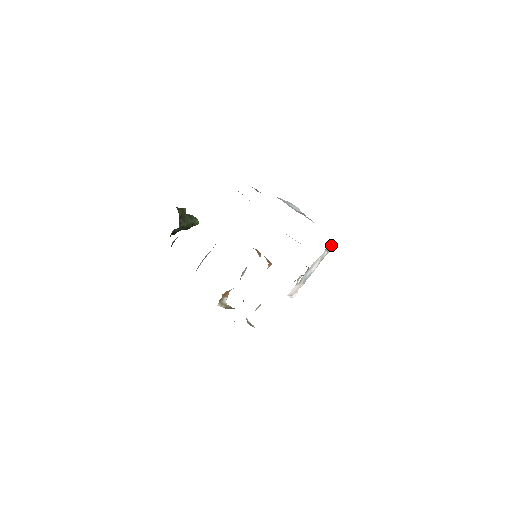
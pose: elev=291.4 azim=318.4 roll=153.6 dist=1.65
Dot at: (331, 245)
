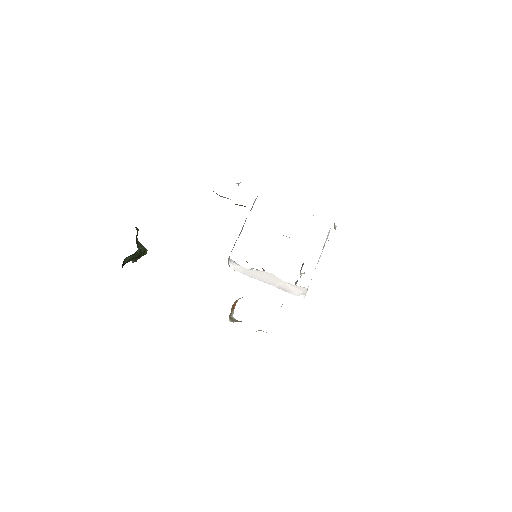
Dot at: (335, 227)
